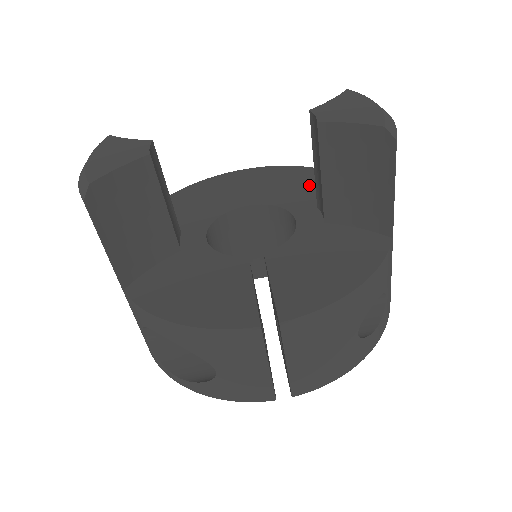
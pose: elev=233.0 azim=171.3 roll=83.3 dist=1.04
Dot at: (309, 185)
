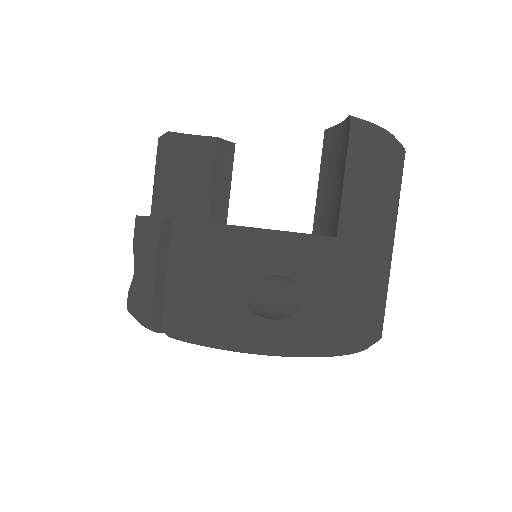
Dot at: occluded
